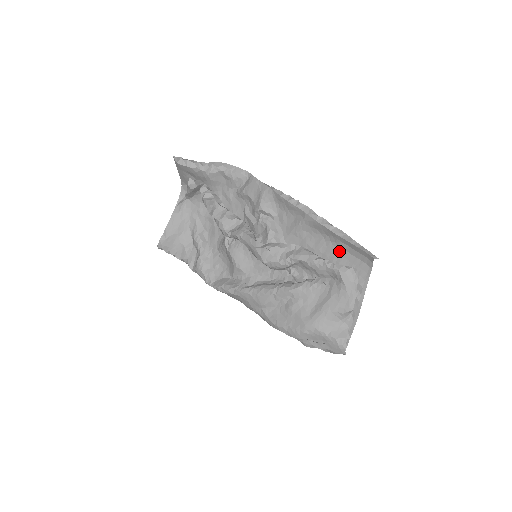
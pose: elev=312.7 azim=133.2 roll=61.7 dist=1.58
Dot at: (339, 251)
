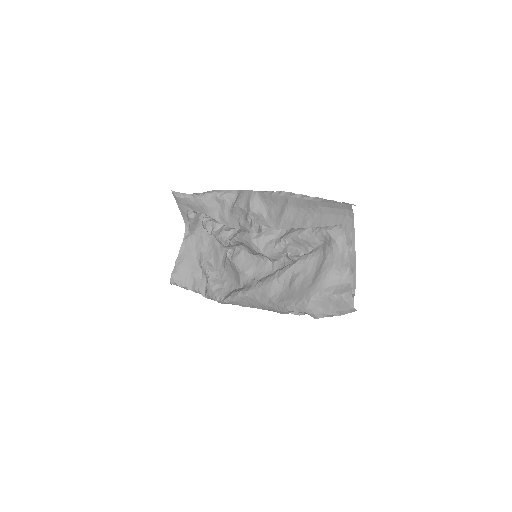
Dot at: (323, 217)
